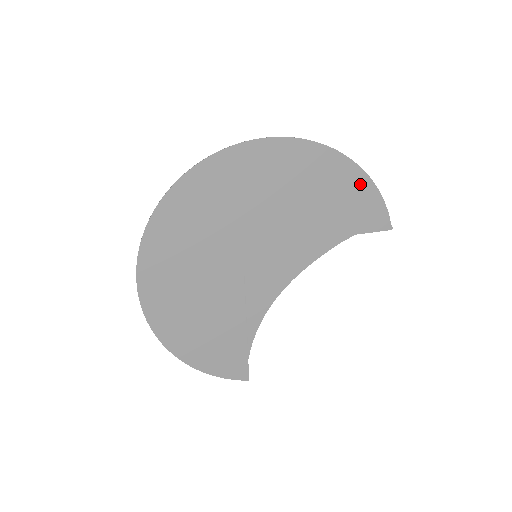
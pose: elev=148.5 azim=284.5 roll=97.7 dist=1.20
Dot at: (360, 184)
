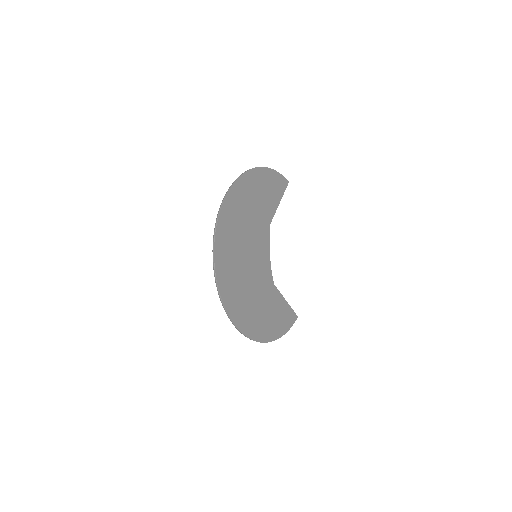
Dot at: (267, 175)
